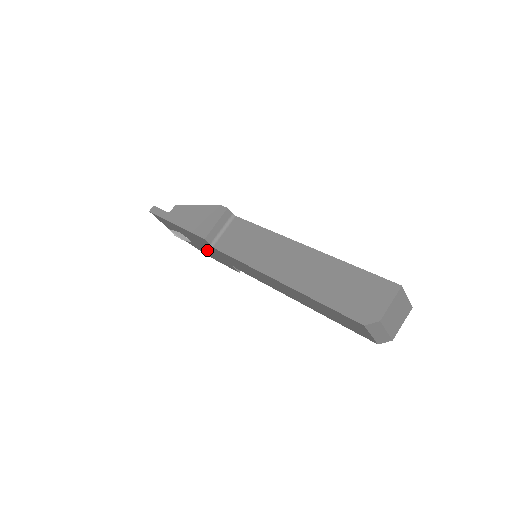
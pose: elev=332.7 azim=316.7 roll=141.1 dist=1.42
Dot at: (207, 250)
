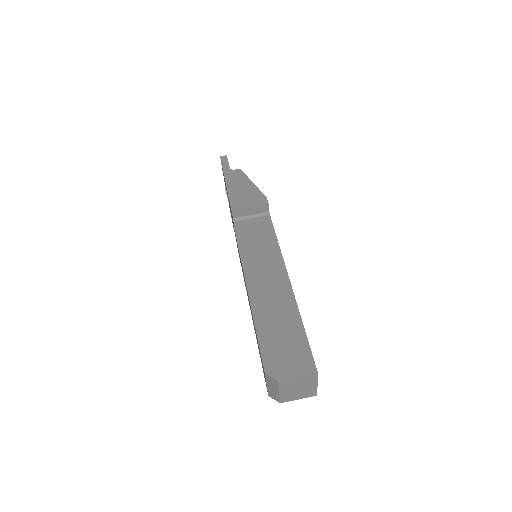
Dot at: occluded
